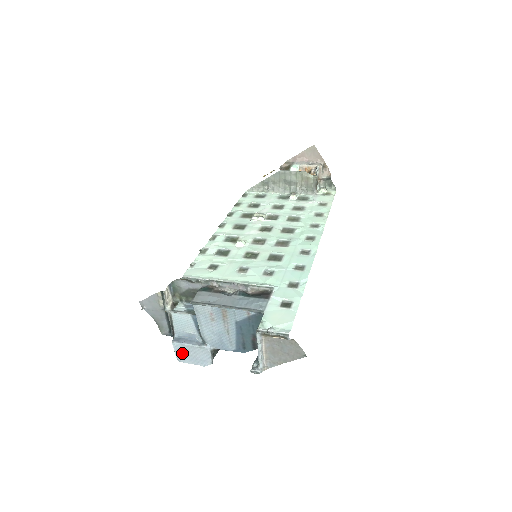
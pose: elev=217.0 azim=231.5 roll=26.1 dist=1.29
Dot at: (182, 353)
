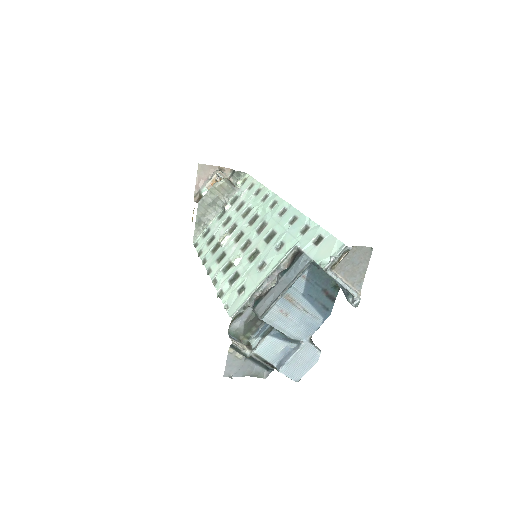
Dot at: (294, 371)
